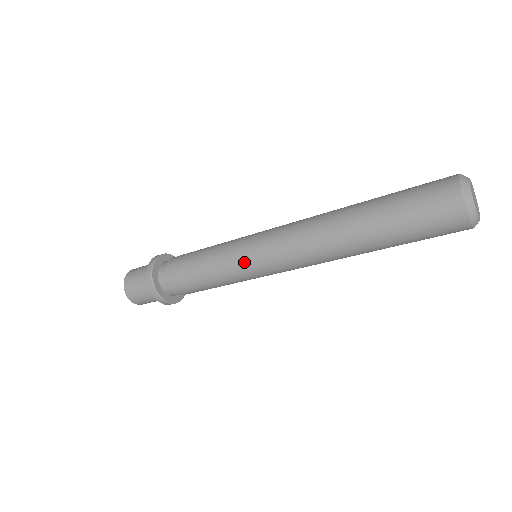
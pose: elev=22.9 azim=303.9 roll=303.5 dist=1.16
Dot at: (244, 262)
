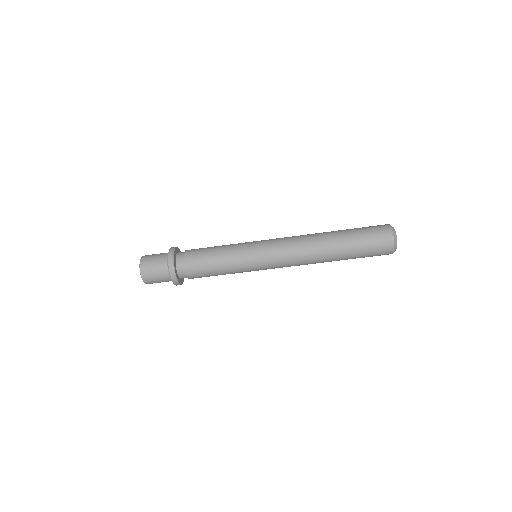
Dot at: (253, 244)
